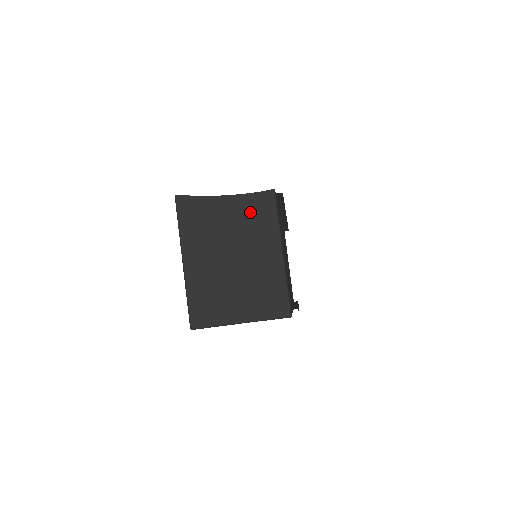
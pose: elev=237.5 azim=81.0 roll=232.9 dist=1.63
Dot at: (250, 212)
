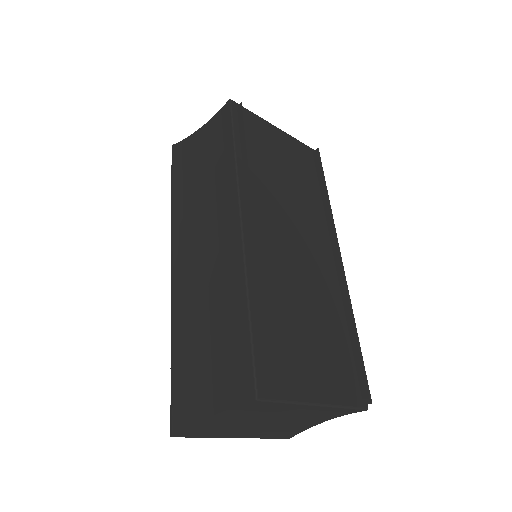
Dot at: (252, 410)
